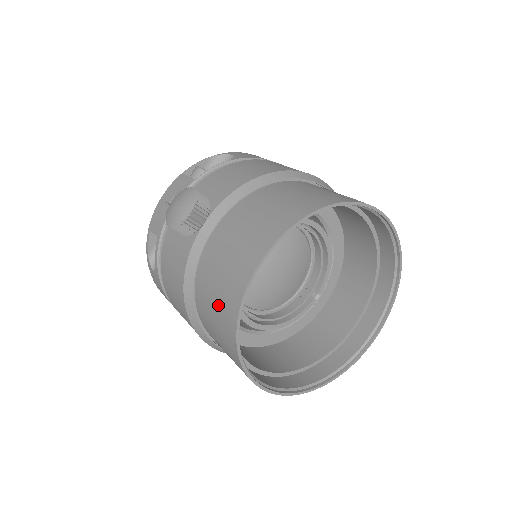
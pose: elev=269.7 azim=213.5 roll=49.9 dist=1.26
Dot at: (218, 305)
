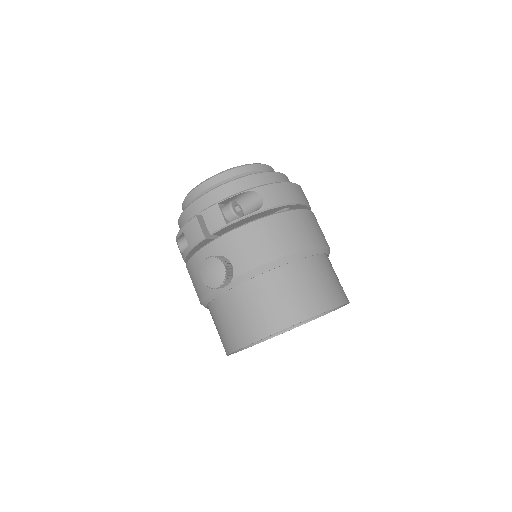
Dot at: (222, 331)
